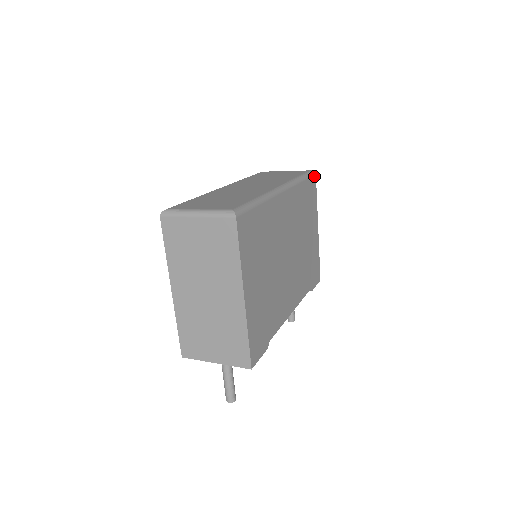
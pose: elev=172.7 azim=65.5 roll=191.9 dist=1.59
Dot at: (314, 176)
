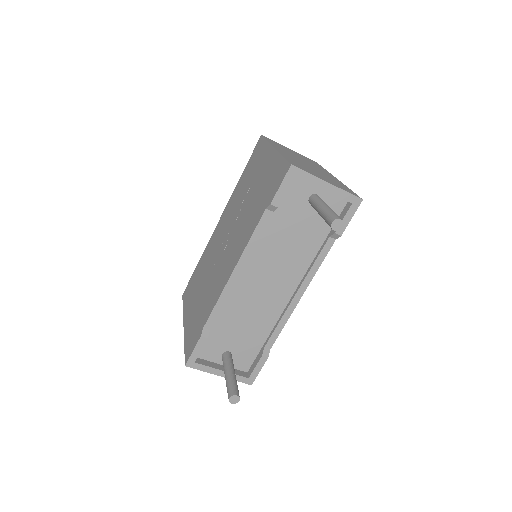
Dot at: occluded
